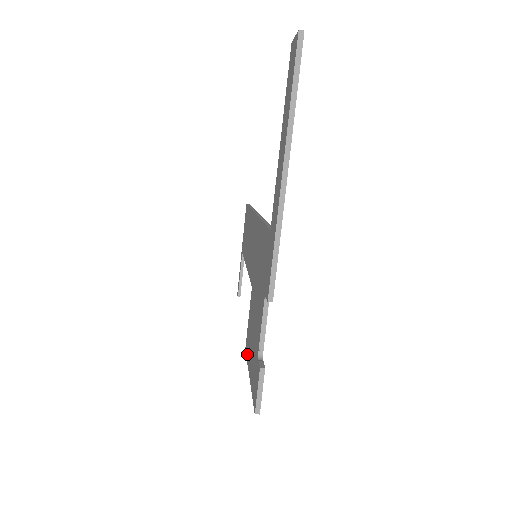
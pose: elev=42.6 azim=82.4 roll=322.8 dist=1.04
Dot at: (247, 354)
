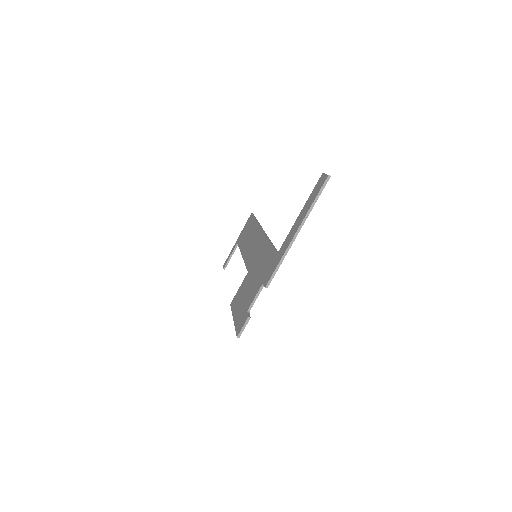
Dot at: (233, 307)
